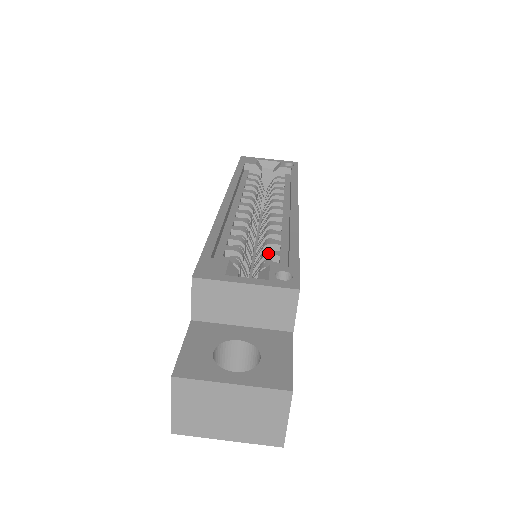
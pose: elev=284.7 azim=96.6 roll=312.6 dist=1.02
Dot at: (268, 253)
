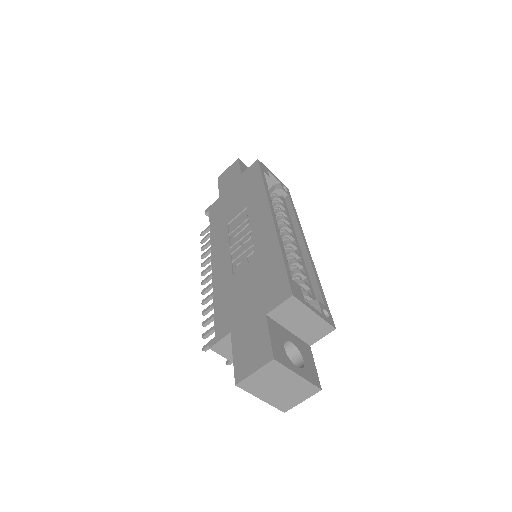
Dot at: (304, 283)
